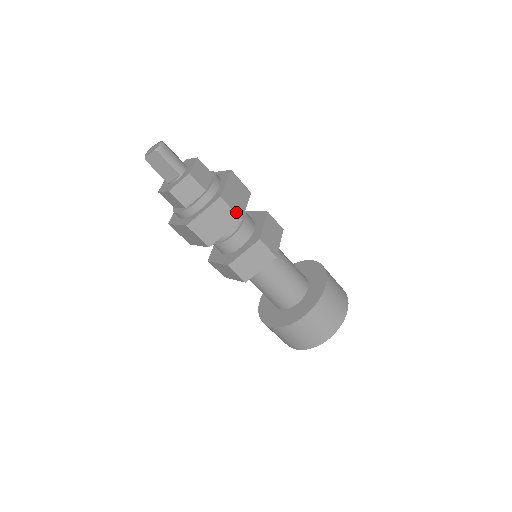
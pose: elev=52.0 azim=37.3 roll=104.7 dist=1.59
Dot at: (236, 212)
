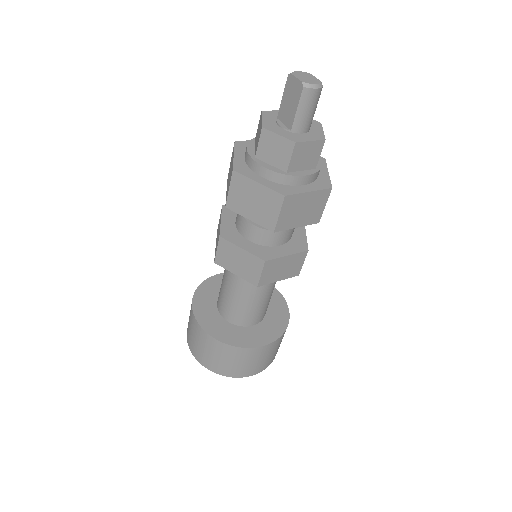
Dot at: (279, 221)
